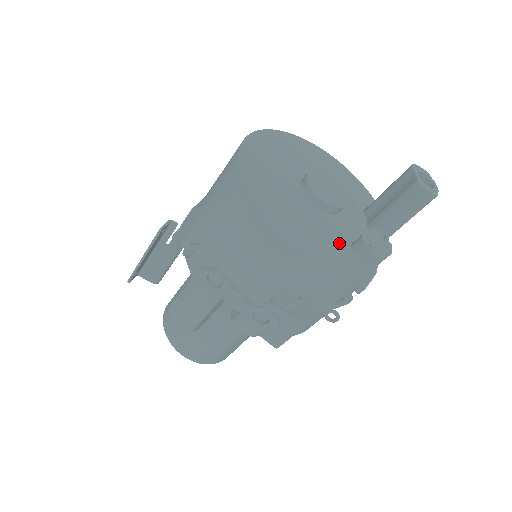
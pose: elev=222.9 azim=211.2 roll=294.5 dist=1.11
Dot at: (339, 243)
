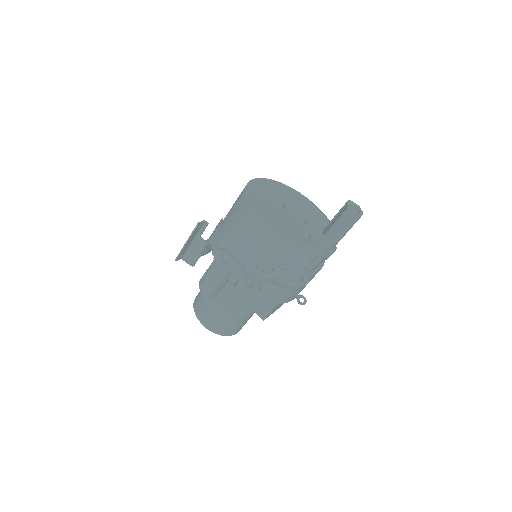
Dot at: (298, 237)
